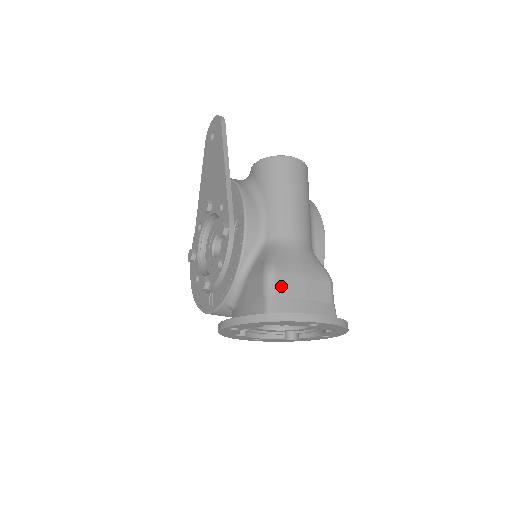
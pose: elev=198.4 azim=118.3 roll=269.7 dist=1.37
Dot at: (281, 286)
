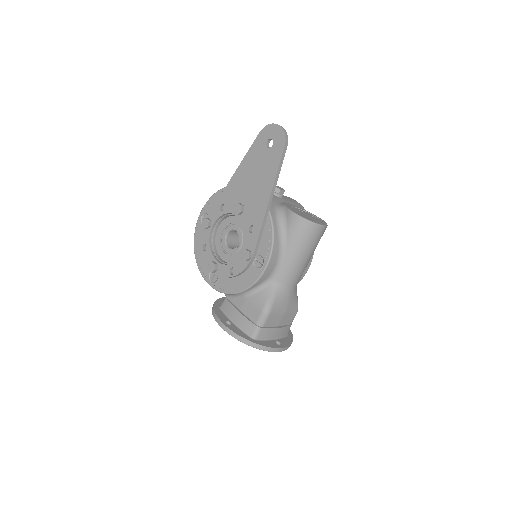
Dot at: (269, 322)
